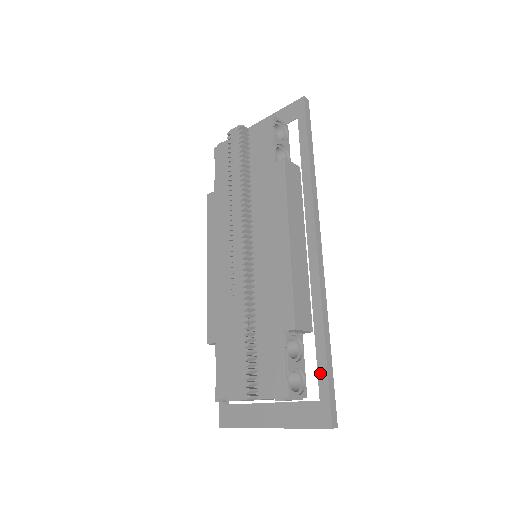
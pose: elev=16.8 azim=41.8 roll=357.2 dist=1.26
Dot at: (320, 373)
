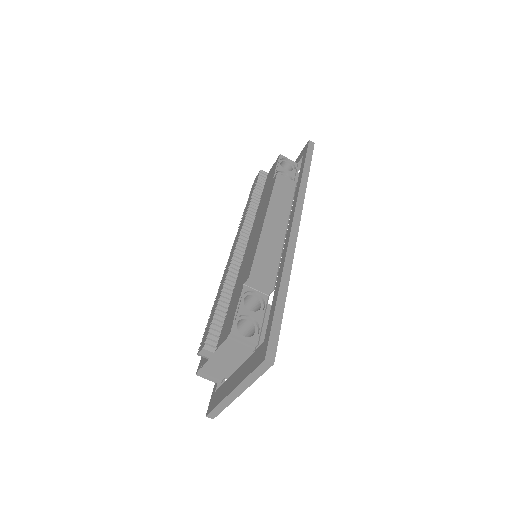
Dot at: (270, 318)
